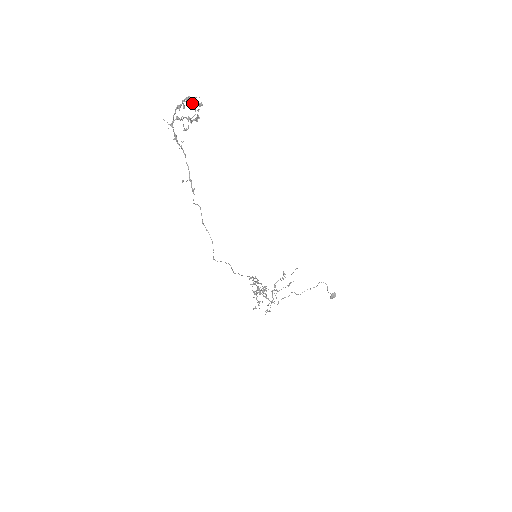
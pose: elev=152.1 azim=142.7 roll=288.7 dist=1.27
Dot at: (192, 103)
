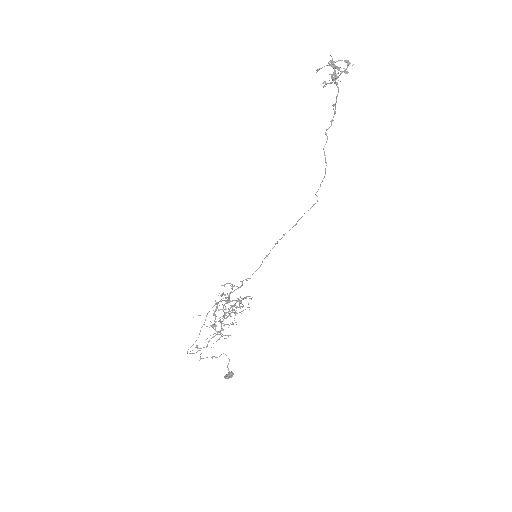
Dot at: (347, 67)
